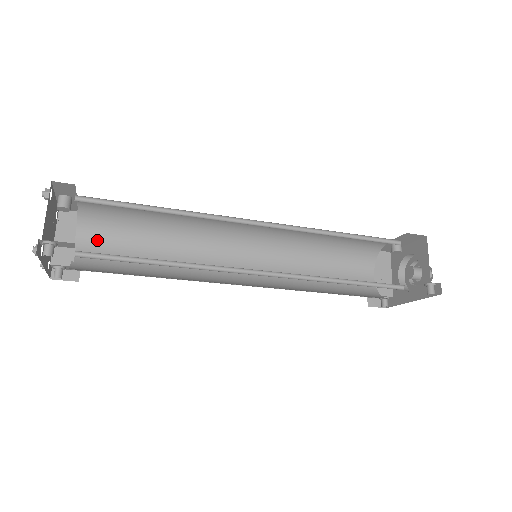
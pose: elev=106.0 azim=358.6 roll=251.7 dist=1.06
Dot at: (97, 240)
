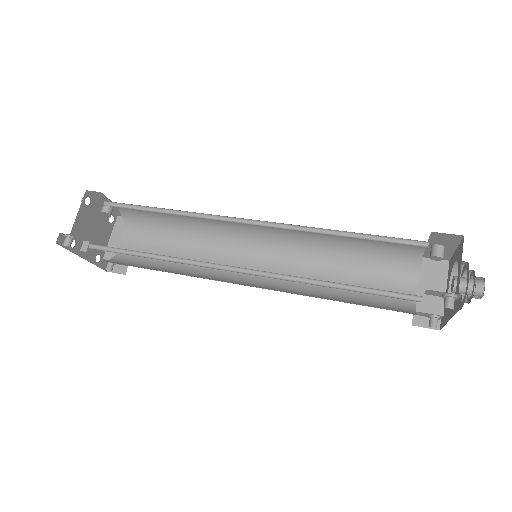
Dot at: (138, 240)
